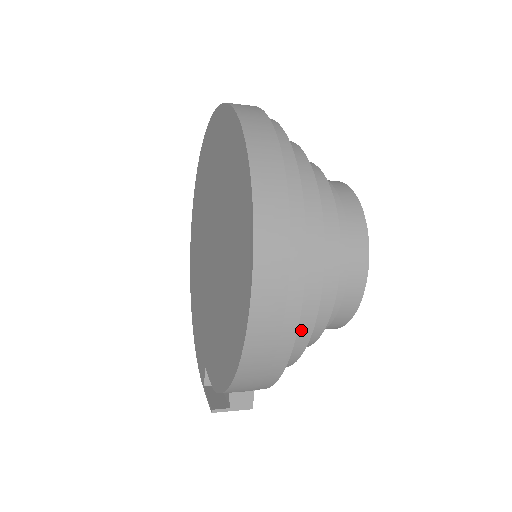
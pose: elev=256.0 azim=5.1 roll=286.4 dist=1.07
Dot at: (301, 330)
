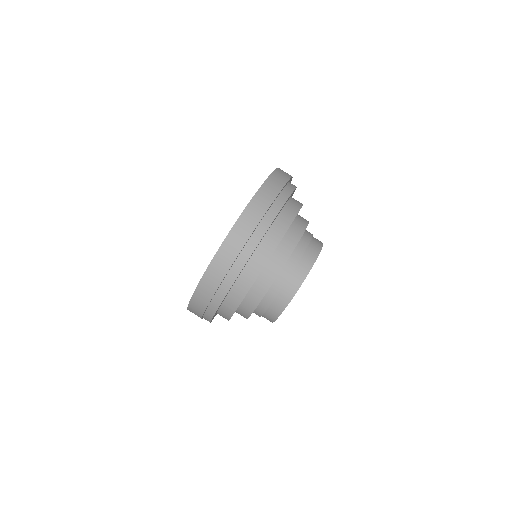
Dot at: (224, 315)
